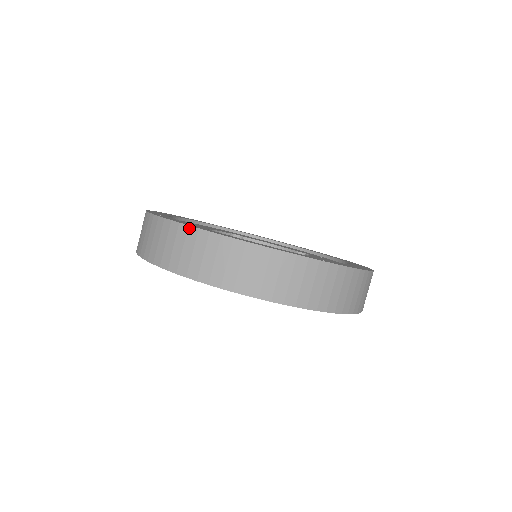
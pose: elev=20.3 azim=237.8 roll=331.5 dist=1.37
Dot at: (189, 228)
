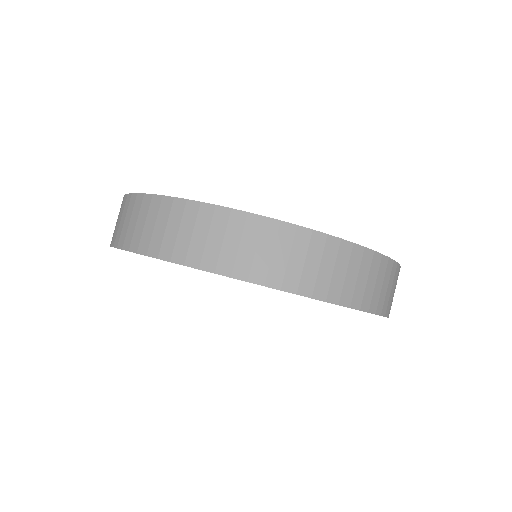
Dot at: (342, 242)
